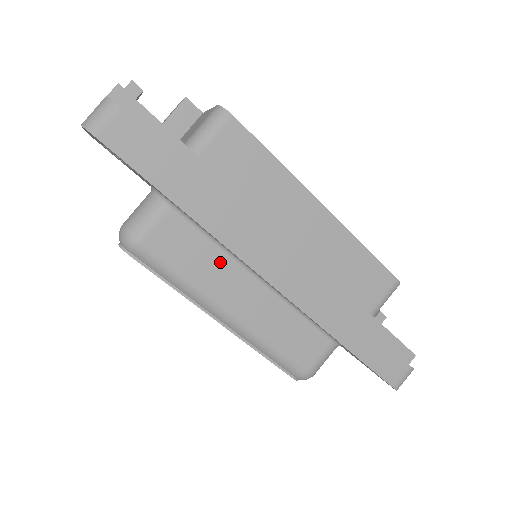
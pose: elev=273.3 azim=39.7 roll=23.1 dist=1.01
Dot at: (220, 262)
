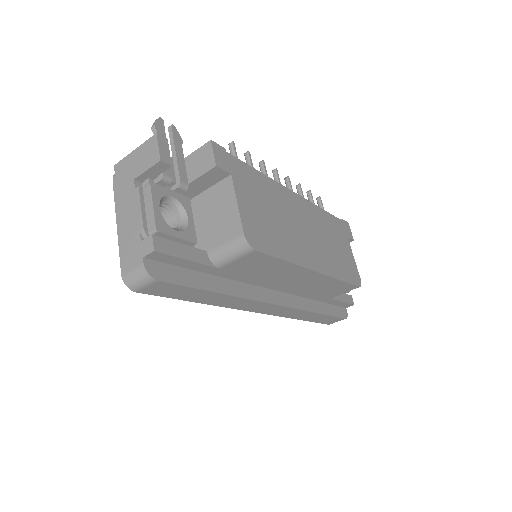
Dot at: occluded
